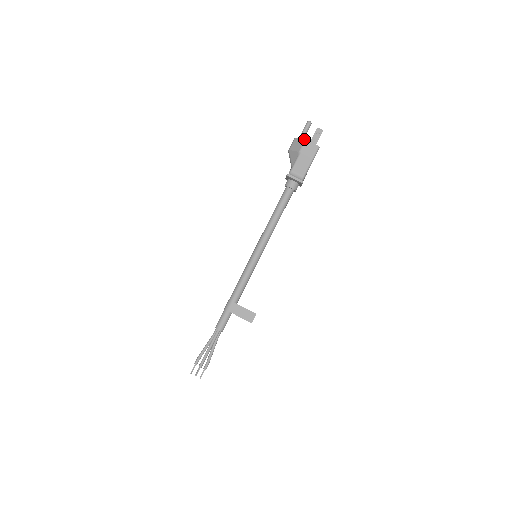
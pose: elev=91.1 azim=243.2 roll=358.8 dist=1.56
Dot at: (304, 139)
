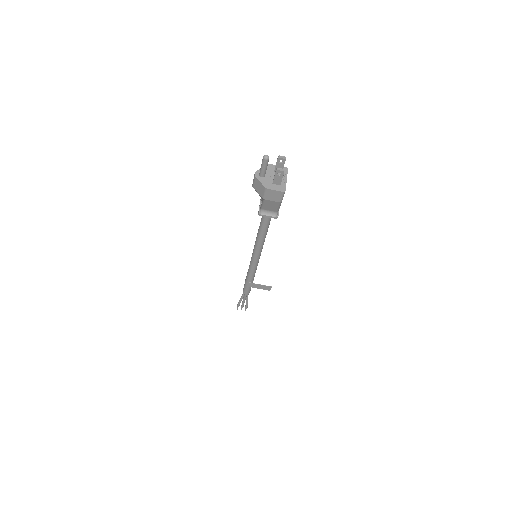
Dot at: (264, 187)
